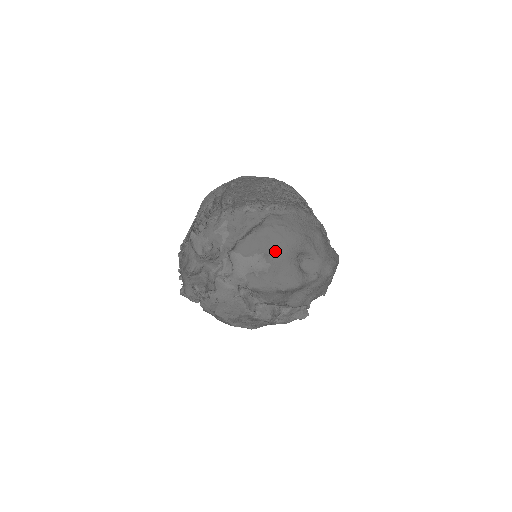
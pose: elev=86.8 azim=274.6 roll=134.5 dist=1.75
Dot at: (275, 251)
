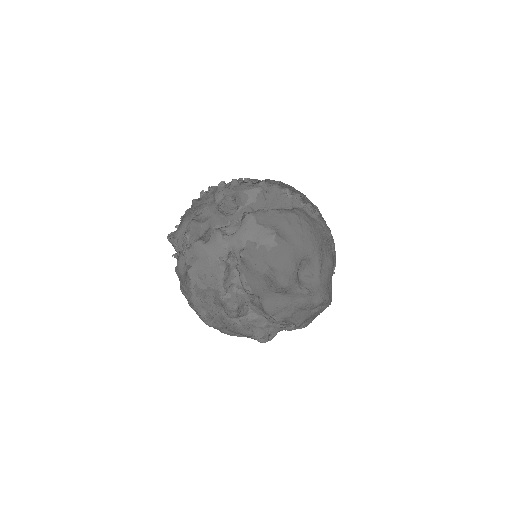
Dot at: (288, 237)
